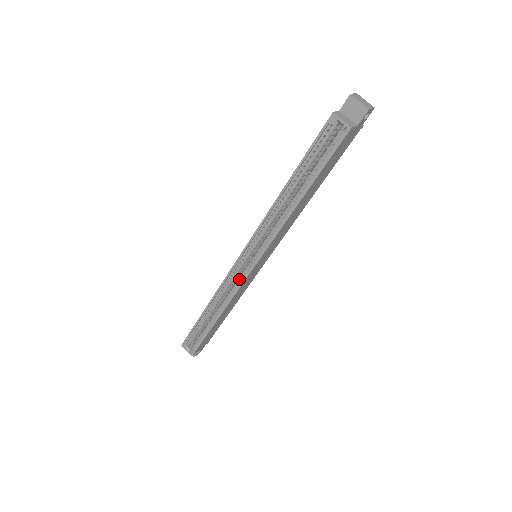
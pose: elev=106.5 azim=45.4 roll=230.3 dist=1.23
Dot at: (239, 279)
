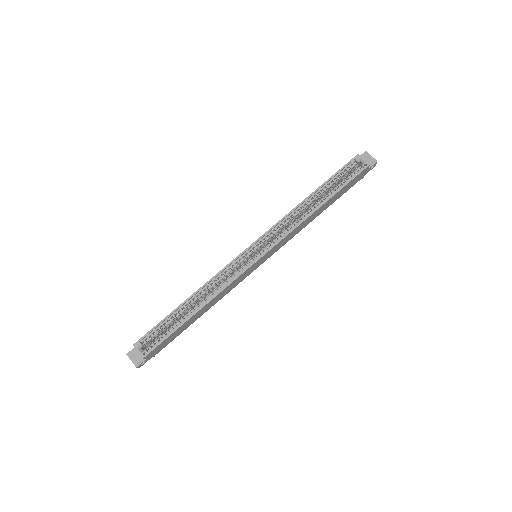
Dot at: occluded
